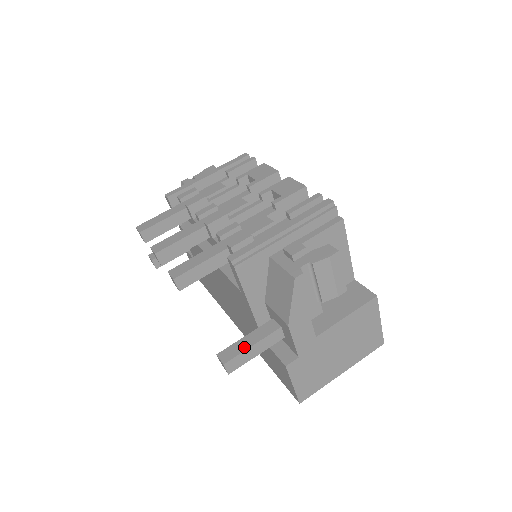
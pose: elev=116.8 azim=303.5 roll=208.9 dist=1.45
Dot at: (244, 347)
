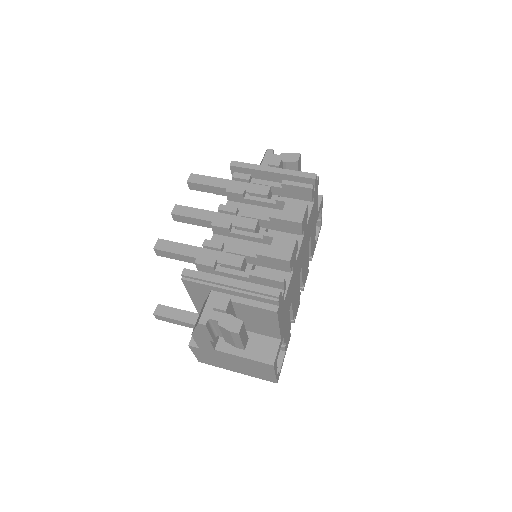
Dot at: (172, 316)
